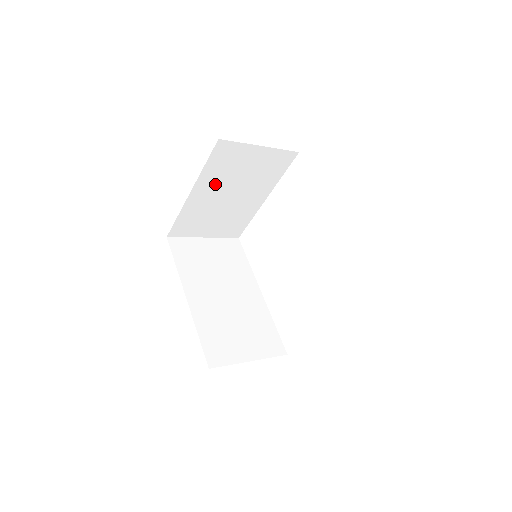
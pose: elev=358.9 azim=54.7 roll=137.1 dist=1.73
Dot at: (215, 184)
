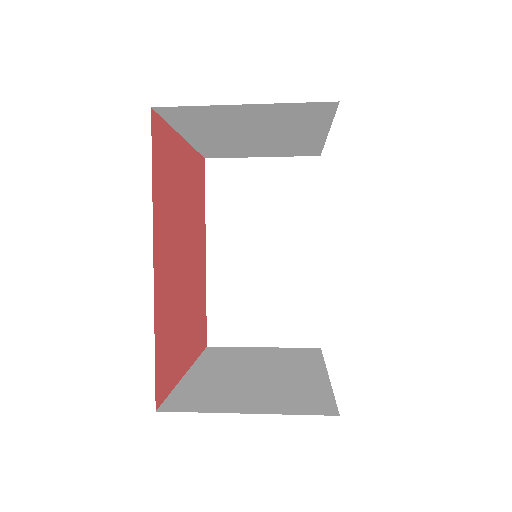
Dot at: (213, 132)
